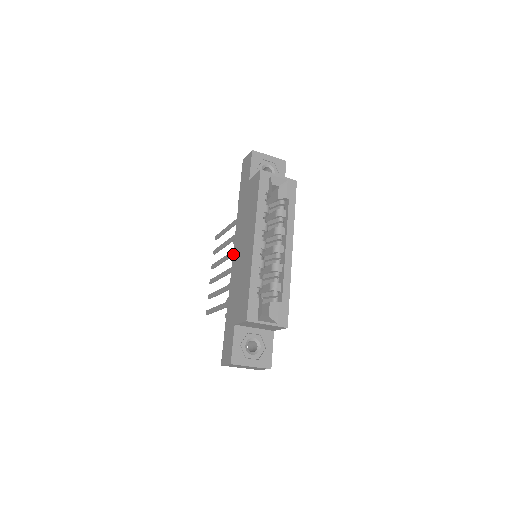
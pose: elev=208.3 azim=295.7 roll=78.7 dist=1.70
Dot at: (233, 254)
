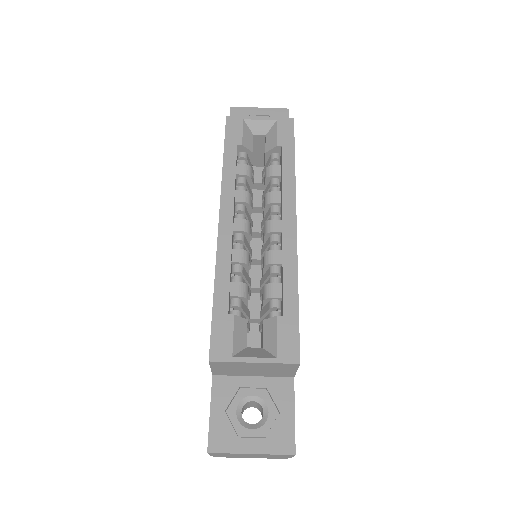
Dot at: occluded
